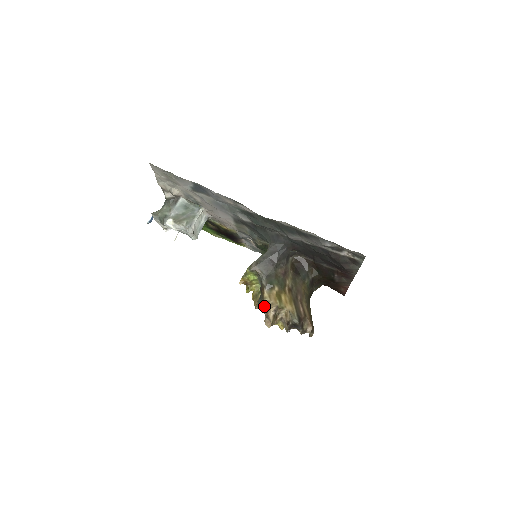
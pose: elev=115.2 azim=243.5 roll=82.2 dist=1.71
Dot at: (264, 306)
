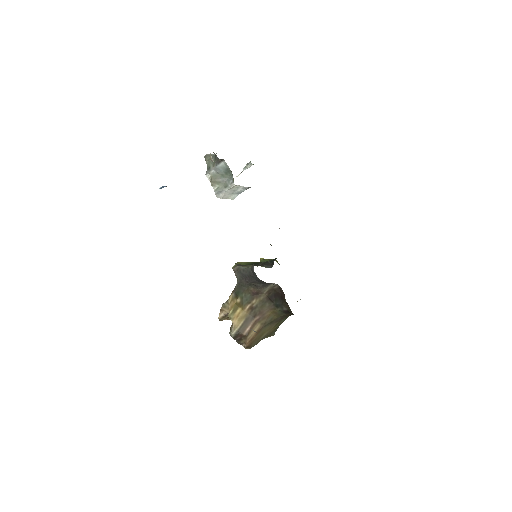
Dot at: (223, 304)
